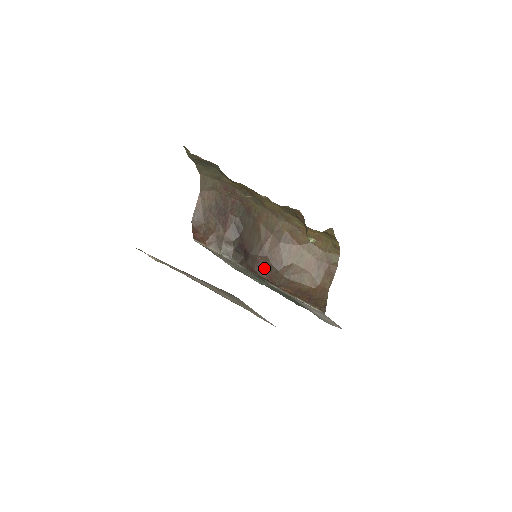
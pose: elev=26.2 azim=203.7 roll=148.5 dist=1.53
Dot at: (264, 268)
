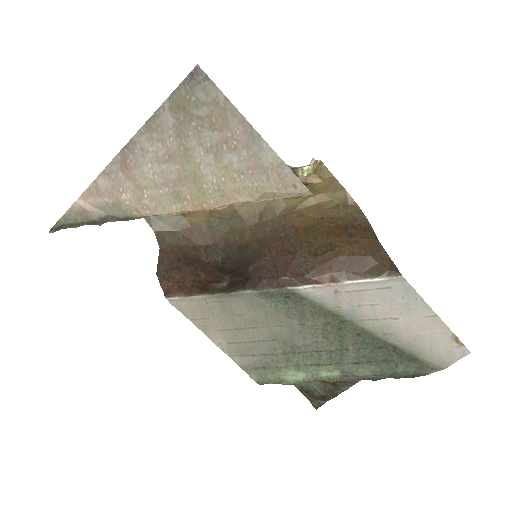
Dot at: (276, 268)
